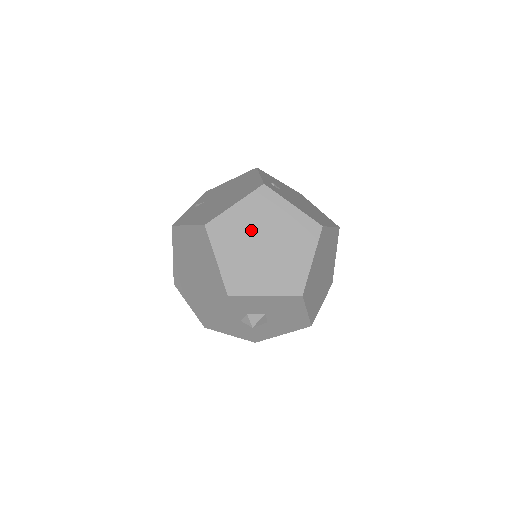
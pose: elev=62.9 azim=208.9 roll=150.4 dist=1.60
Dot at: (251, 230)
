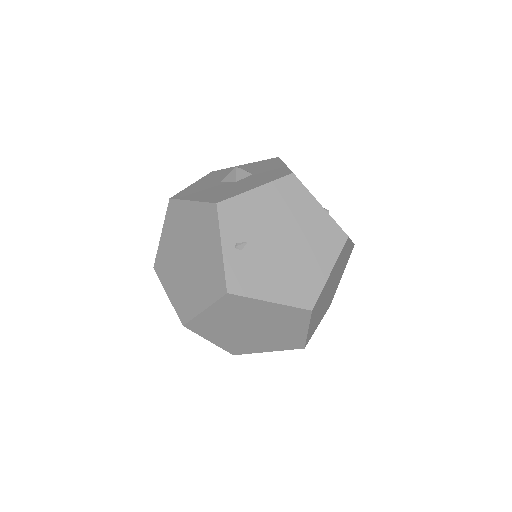
Dot at: occluded
